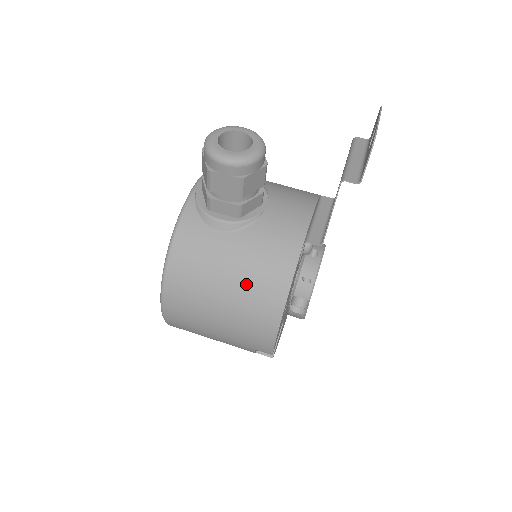
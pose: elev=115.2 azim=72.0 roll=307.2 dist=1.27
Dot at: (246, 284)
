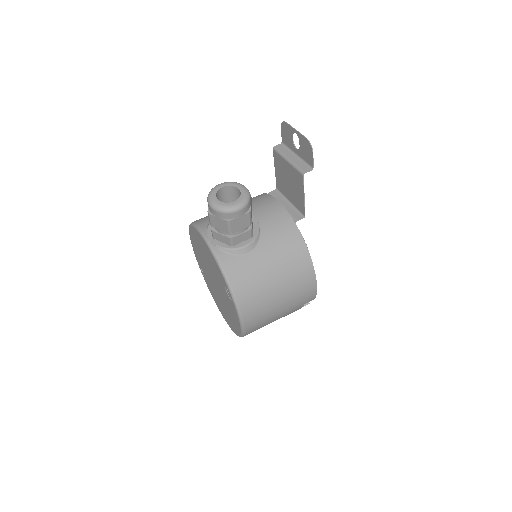
Dot at: (285, 269)
